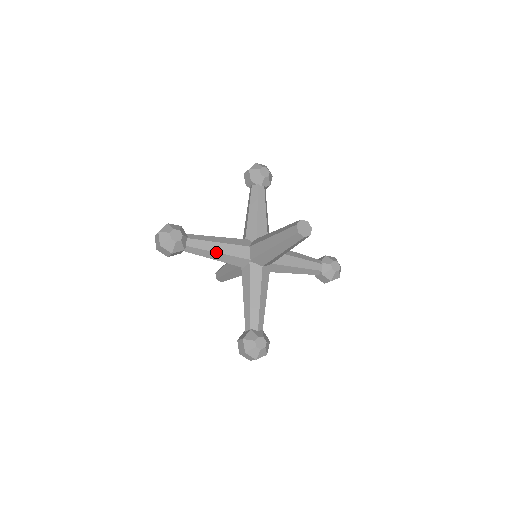
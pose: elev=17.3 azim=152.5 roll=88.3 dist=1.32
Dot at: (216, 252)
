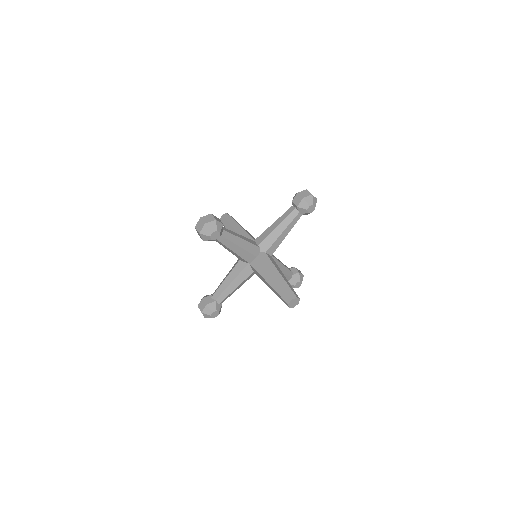
Dot at: (232, 251)
